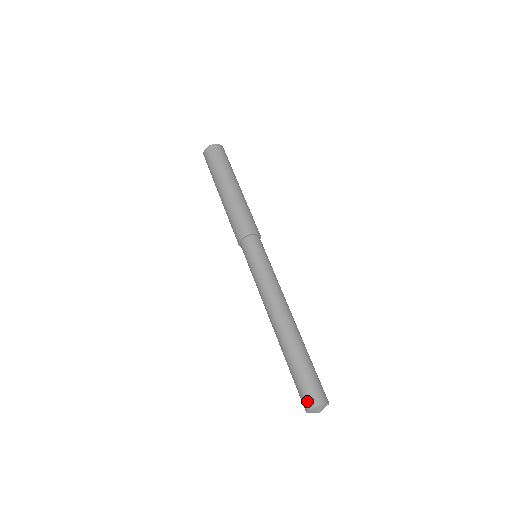
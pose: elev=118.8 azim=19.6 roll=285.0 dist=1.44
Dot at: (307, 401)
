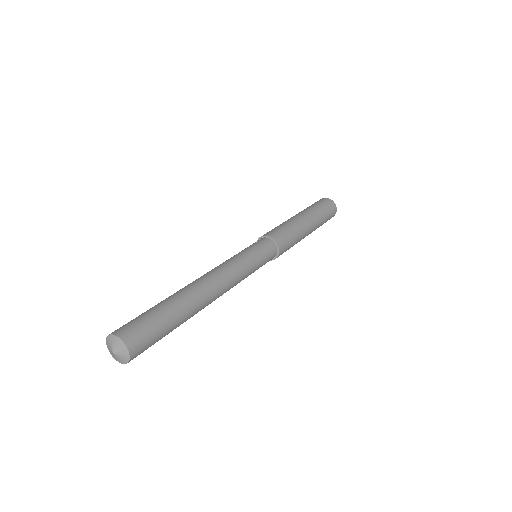
Dot at: (128, 331)
